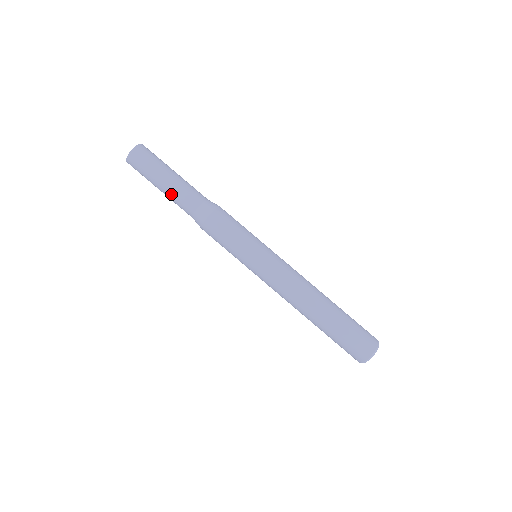
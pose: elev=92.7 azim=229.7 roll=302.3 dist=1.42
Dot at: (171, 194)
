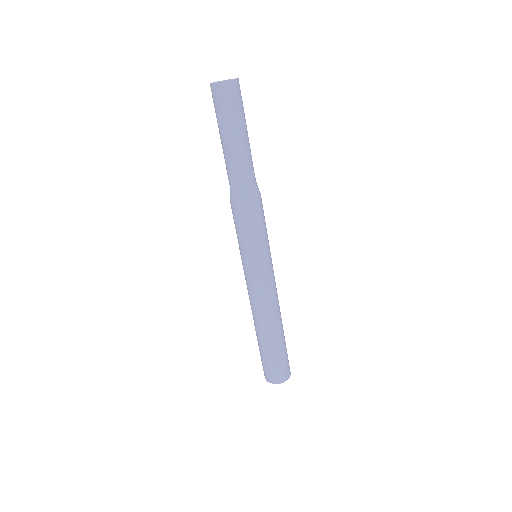
Dot at: (232, 154)
